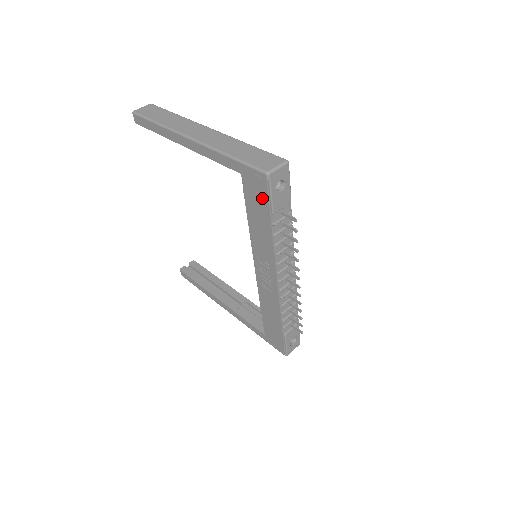
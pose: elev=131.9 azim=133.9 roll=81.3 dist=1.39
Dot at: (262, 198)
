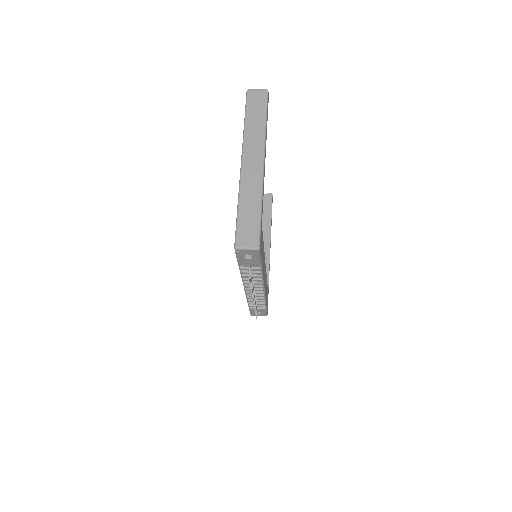
Dot at: occluded
